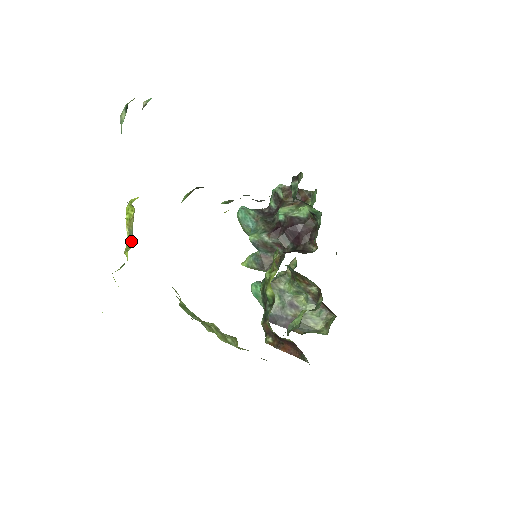
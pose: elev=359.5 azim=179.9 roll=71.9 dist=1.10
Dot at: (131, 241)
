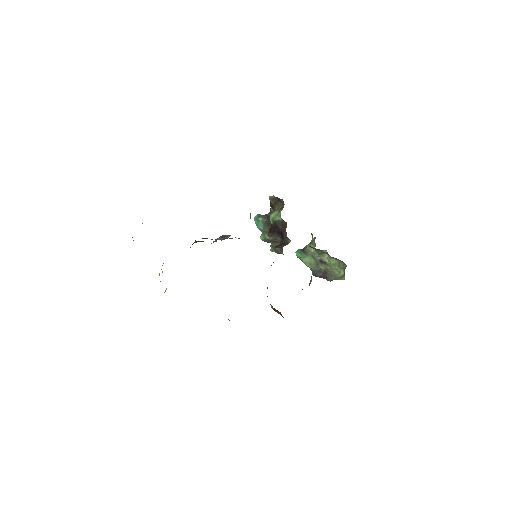
Dot at: occluded
